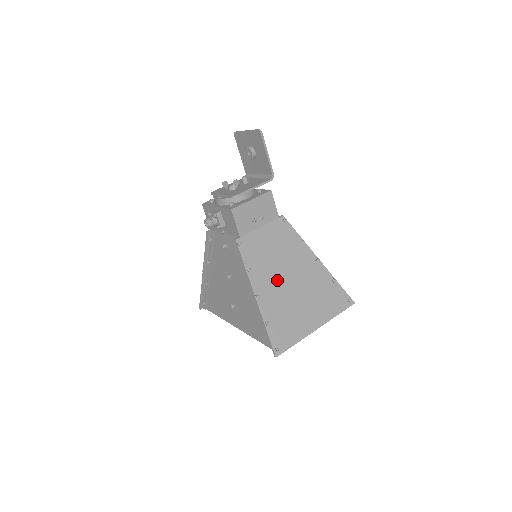
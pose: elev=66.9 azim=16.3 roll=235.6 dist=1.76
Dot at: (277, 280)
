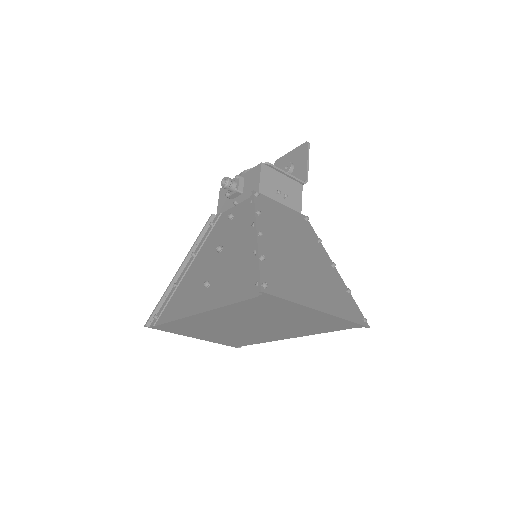
Dot at: (285, 242)
